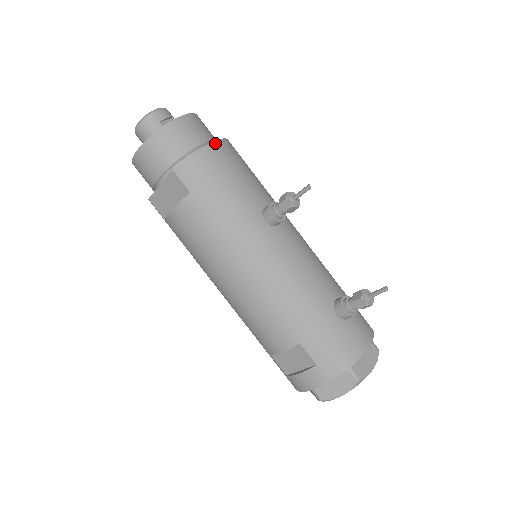
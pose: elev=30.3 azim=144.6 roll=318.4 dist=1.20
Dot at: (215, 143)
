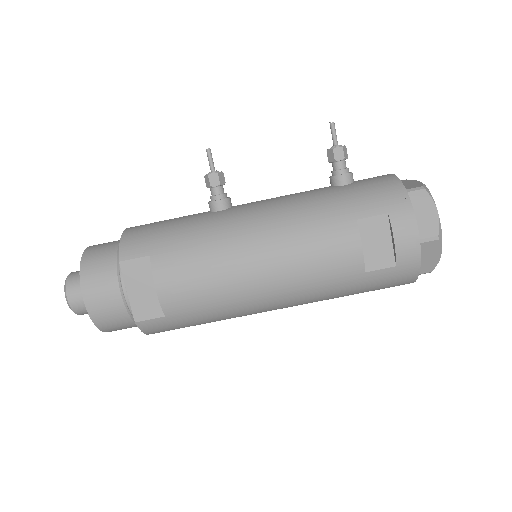
Dot at: (129, 228)
